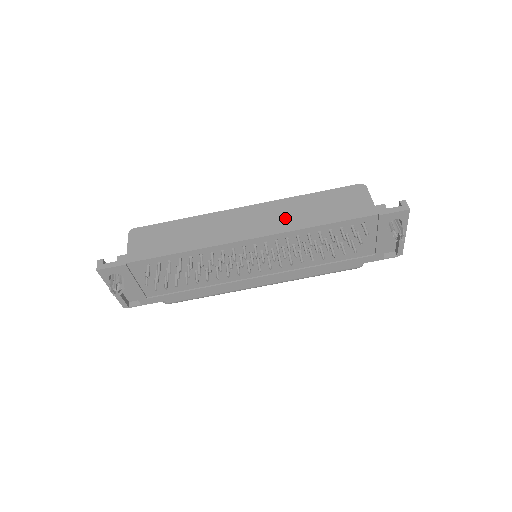
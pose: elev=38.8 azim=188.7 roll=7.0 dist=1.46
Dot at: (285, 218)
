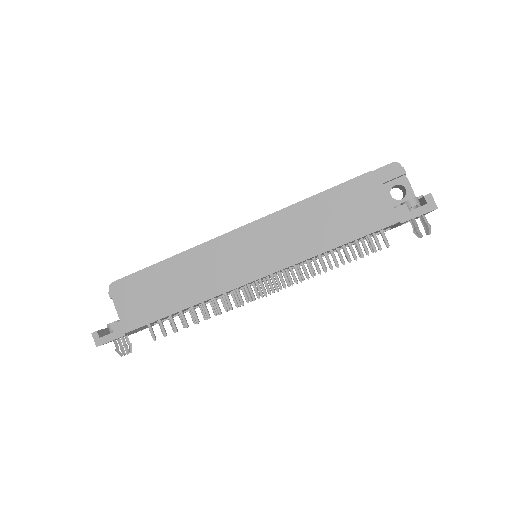
Dot at: (287, 243)
